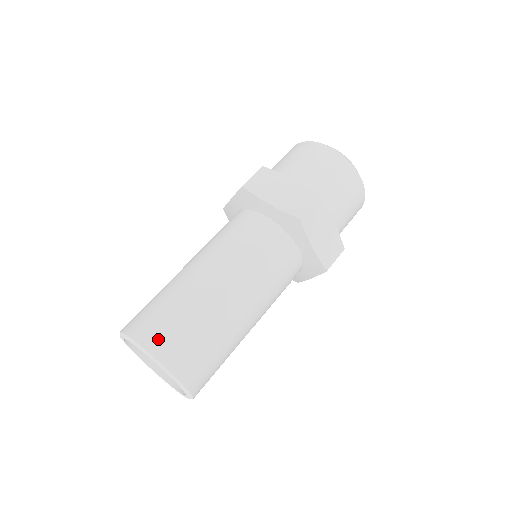
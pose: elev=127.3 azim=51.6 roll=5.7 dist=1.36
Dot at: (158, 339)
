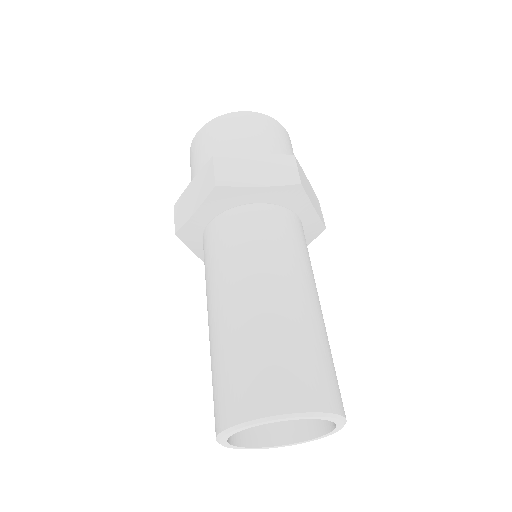
Dot at: (296, 391)
